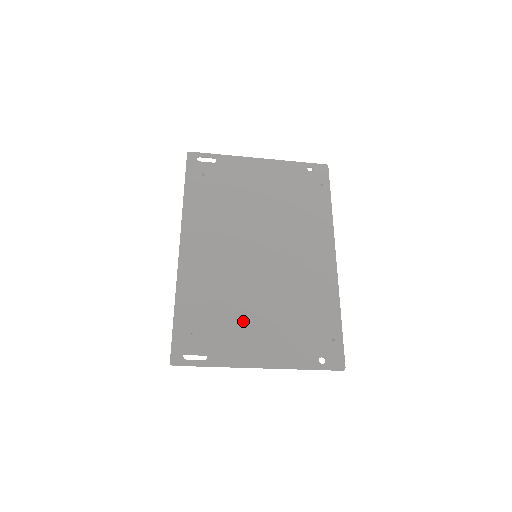
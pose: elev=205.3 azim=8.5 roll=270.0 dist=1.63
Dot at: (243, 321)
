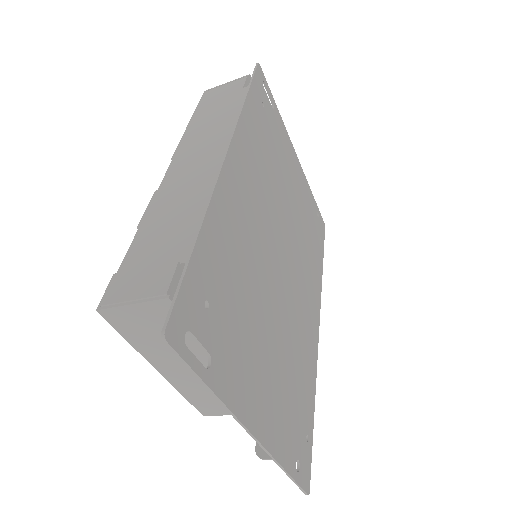
Dot at: (255, 338)
